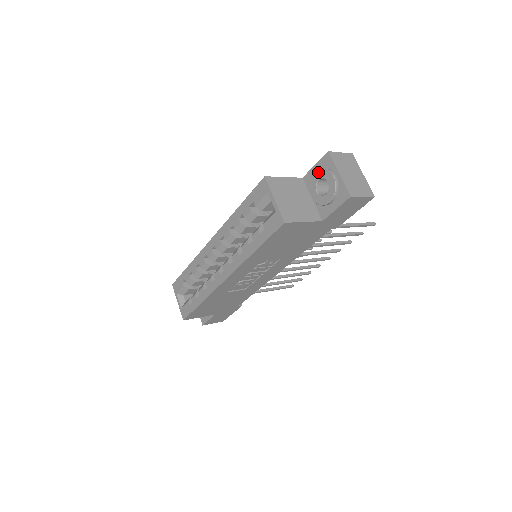
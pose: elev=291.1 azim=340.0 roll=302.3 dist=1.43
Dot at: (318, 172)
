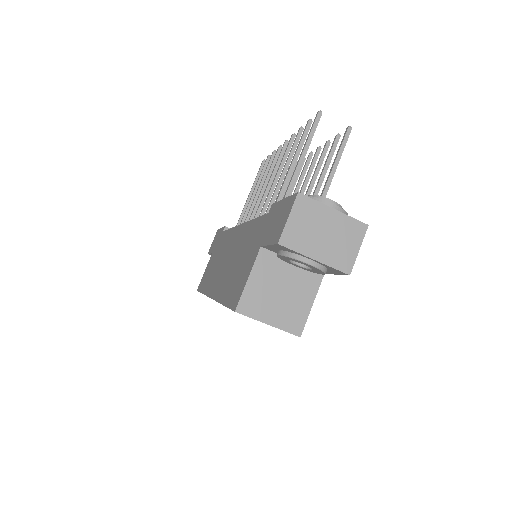
Dot at: (282, 257)
